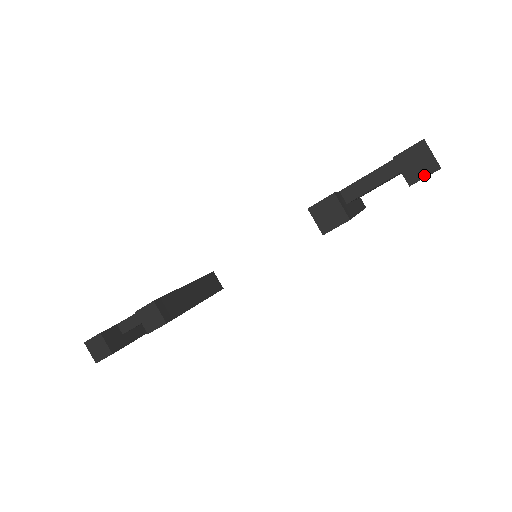
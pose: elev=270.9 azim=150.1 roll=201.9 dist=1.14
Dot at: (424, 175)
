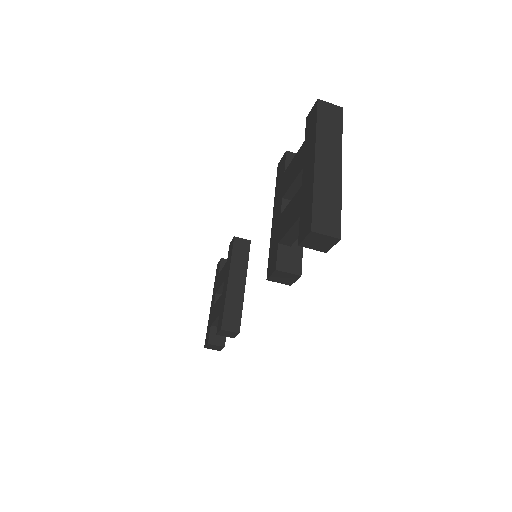
Dot at: (331, 246)
